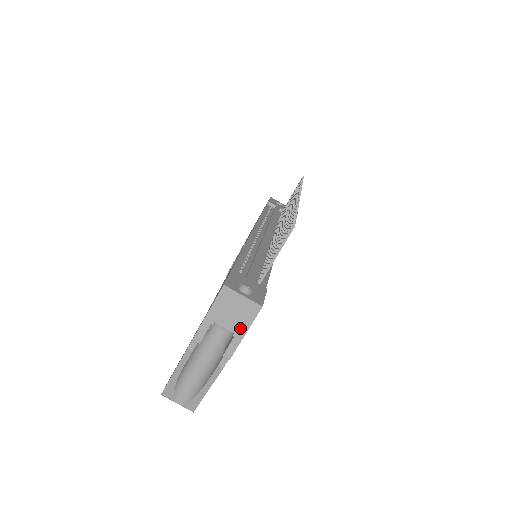
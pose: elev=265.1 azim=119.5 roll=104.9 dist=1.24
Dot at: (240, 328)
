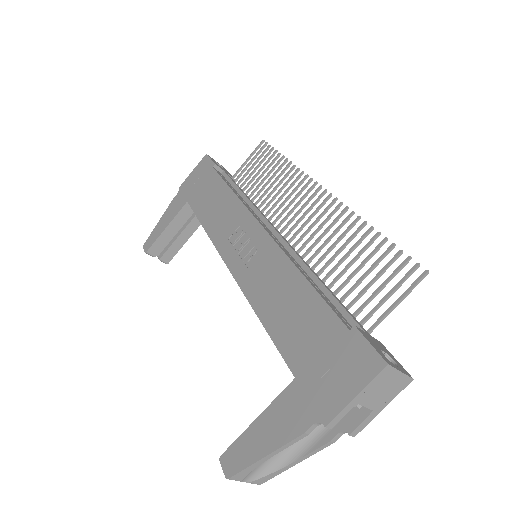
Dot at: (381, 404)
